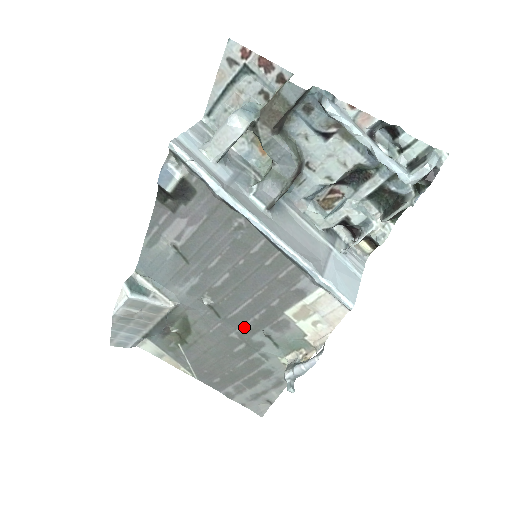
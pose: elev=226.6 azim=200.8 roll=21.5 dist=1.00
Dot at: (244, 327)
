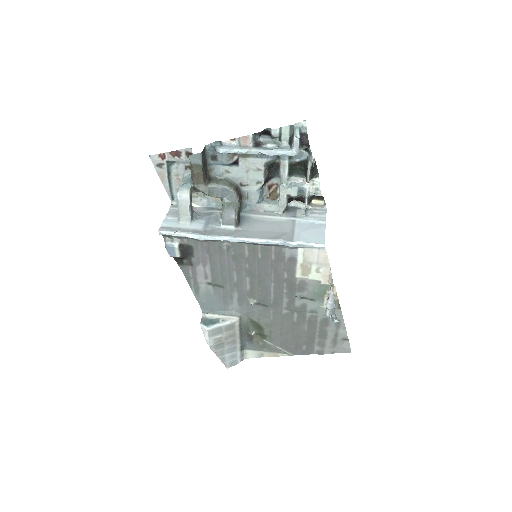
Dot at: (285, 302)
